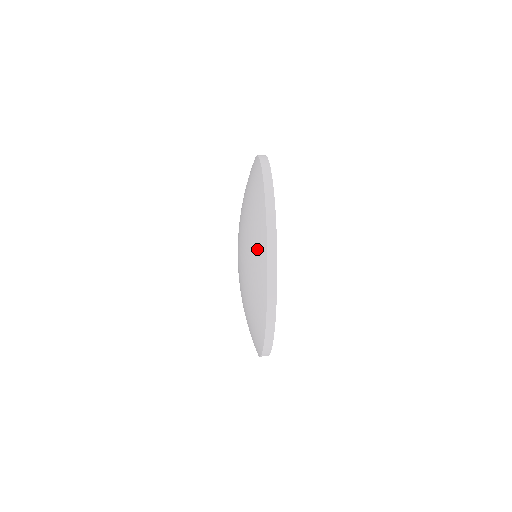
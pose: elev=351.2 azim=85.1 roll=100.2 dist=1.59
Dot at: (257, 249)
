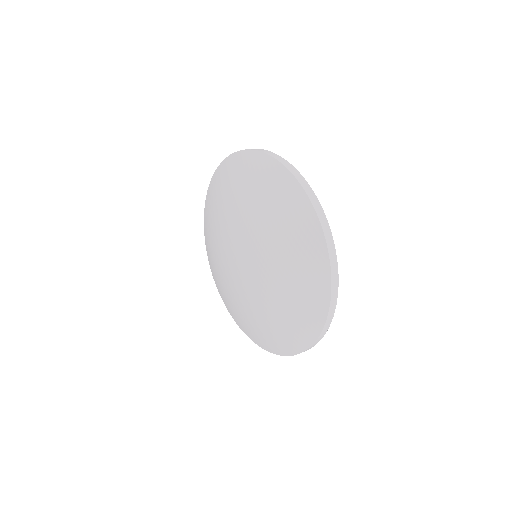
Dot at: (305, 314)
